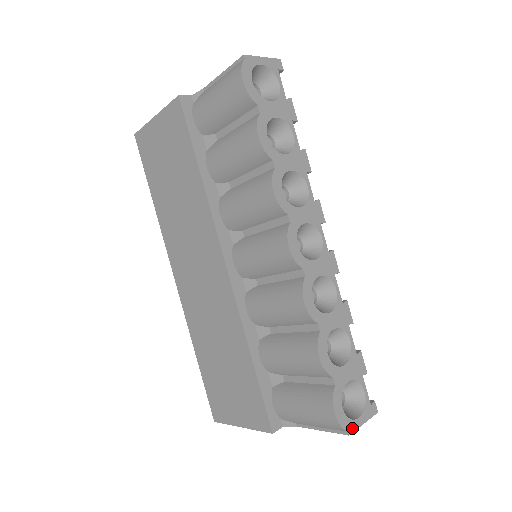
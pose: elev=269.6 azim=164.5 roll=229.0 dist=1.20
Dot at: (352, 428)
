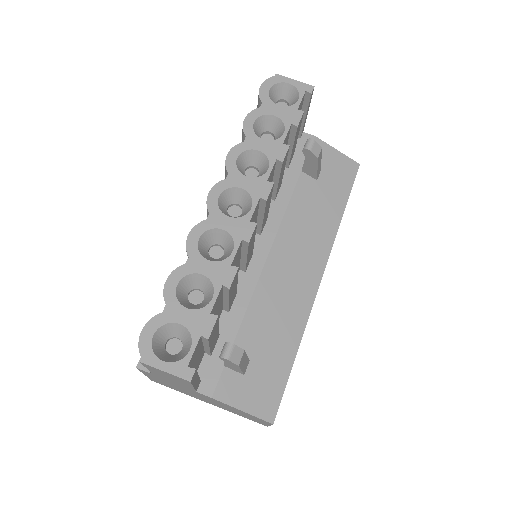
Dot at: (148, 360)
